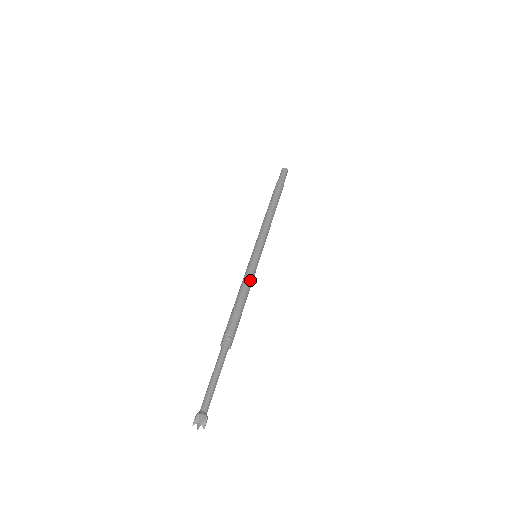
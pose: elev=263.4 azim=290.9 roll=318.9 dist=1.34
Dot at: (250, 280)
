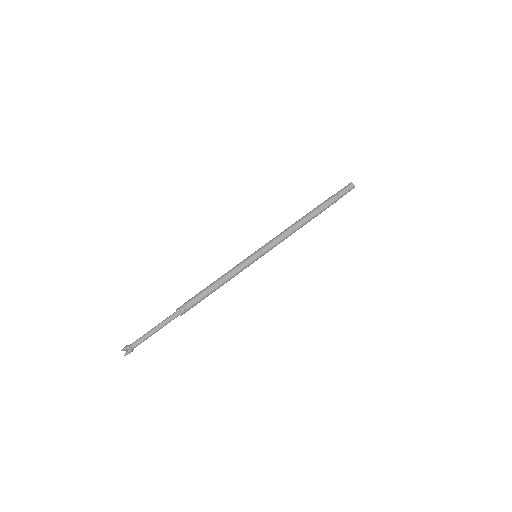
Dot at: occluded
